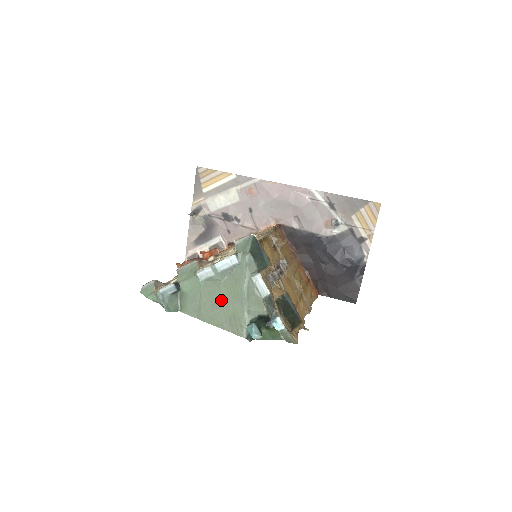
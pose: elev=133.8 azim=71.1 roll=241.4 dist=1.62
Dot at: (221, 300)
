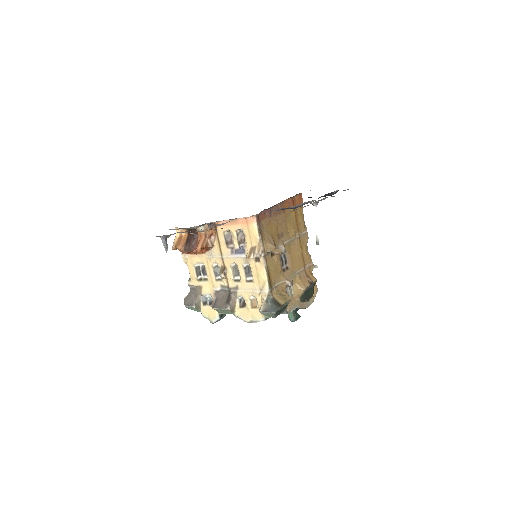
Dot at: occluded
